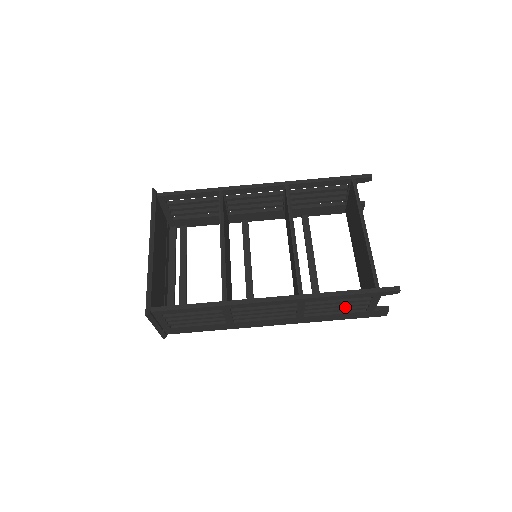
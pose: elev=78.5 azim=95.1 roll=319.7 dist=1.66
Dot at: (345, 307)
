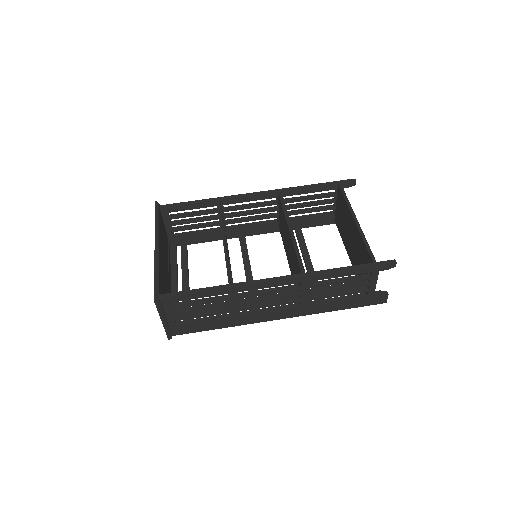
Dot at: (346, 291)
